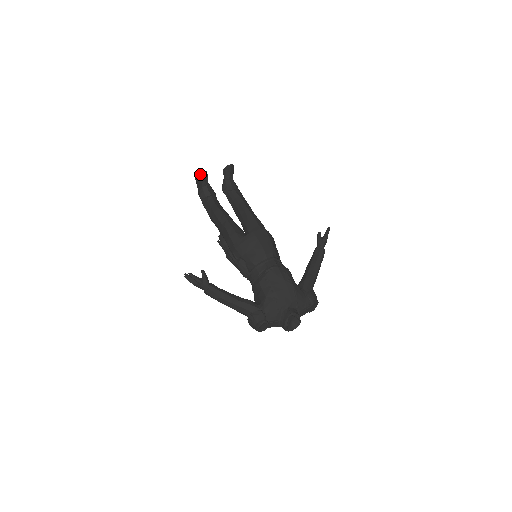
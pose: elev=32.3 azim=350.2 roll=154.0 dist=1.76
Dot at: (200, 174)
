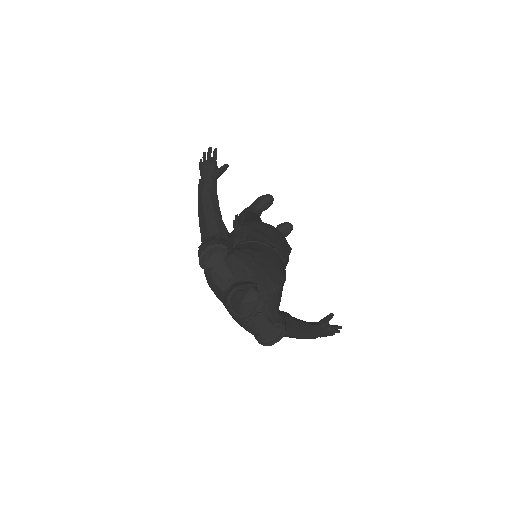
Dot at: (268, 195)
